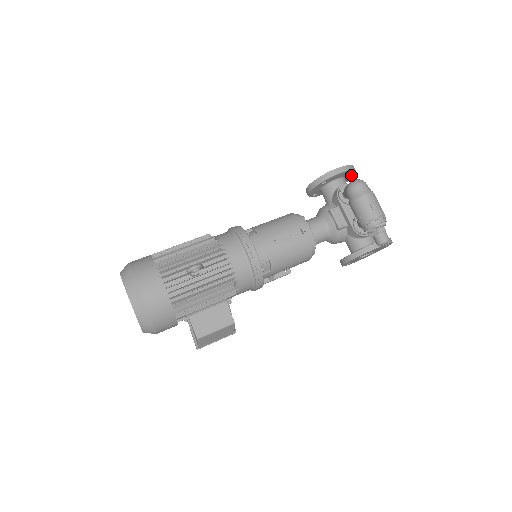
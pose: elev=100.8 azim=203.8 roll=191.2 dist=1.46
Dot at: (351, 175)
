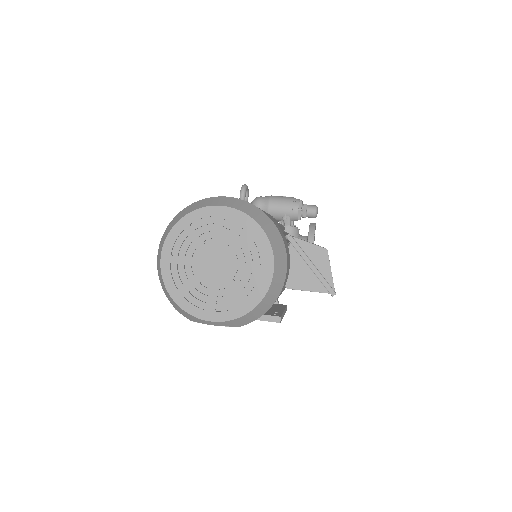
Dot at: occluded
